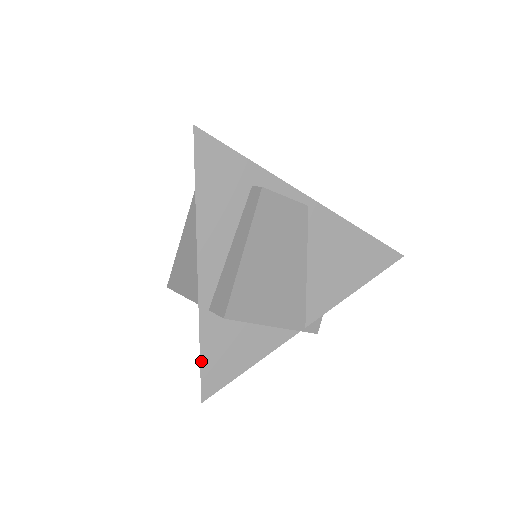
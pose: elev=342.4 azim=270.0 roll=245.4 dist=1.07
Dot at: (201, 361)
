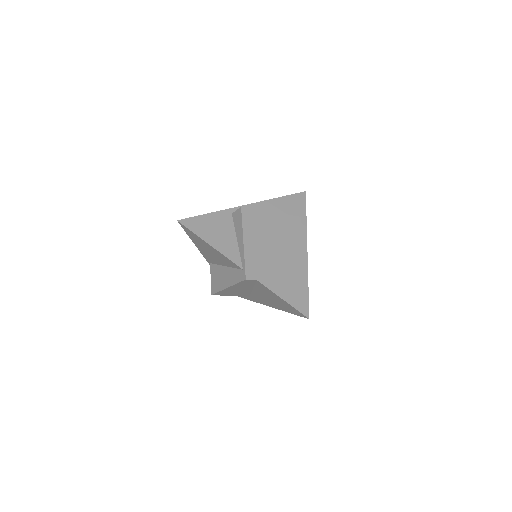
Dot at: (242, 297)
